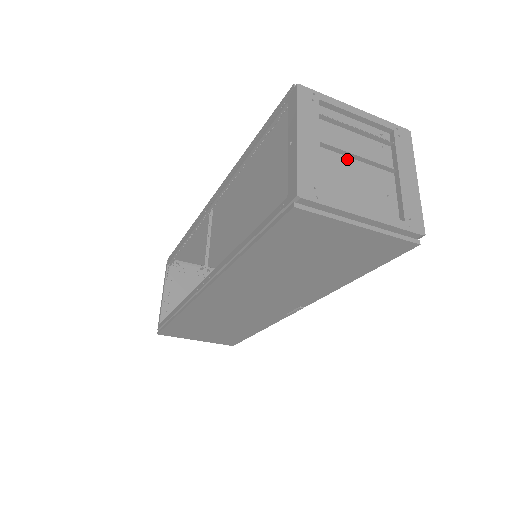
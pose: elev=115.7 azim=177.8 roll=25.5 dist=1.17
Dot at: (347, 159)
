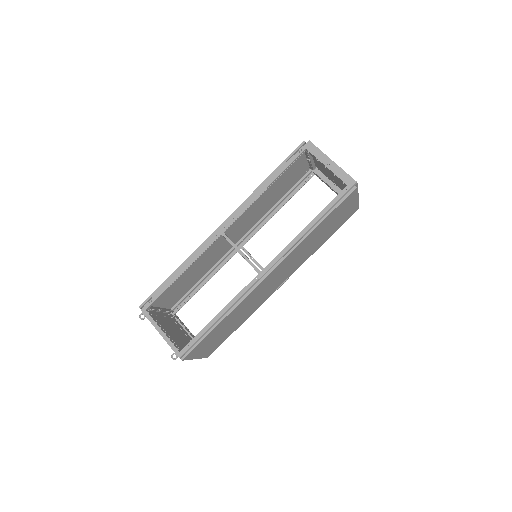
Dot at: occluded
